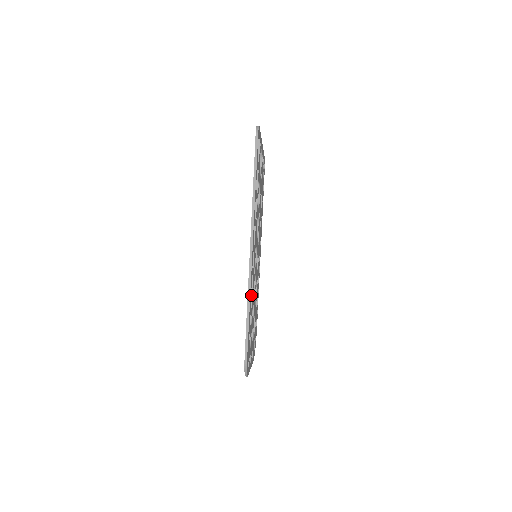
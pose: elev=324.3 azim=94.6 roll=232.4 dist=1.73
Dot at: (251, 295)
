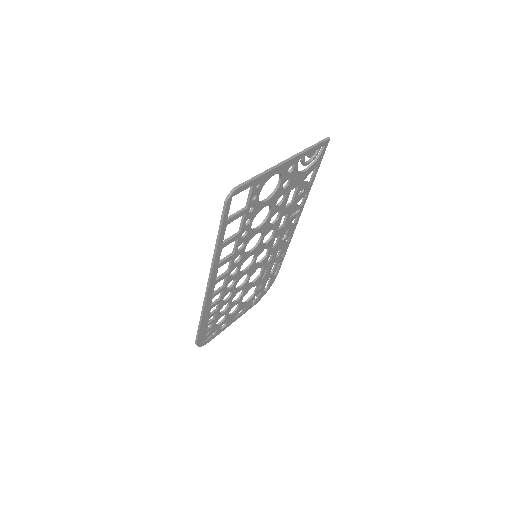
Dot at: occluded
